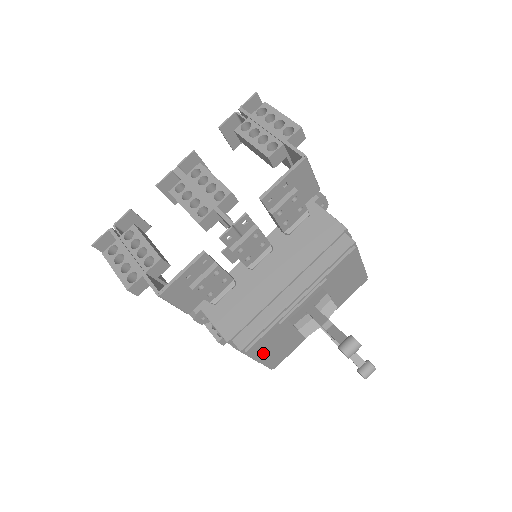
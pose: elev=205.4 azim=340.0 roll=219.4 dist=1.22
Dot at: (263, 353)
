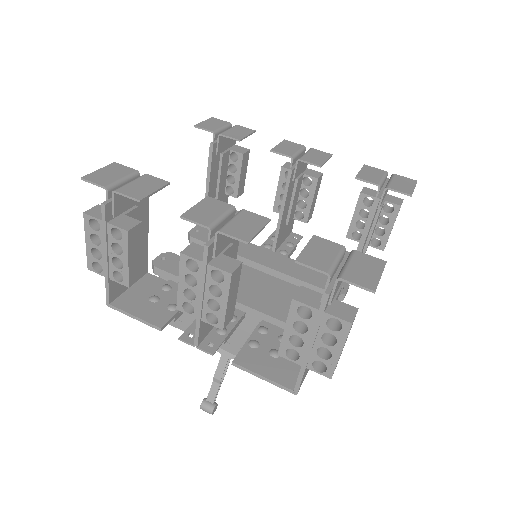
Dot at: occluded
